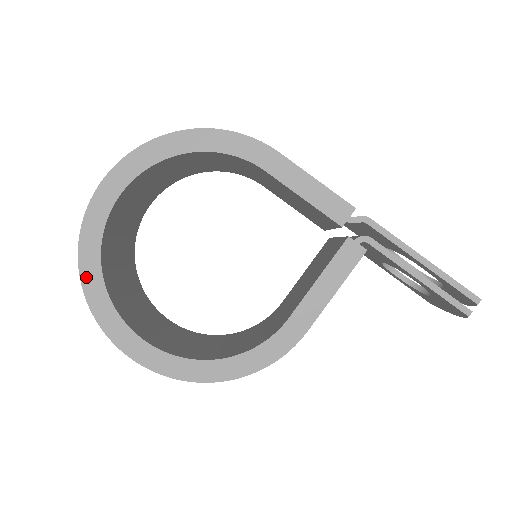
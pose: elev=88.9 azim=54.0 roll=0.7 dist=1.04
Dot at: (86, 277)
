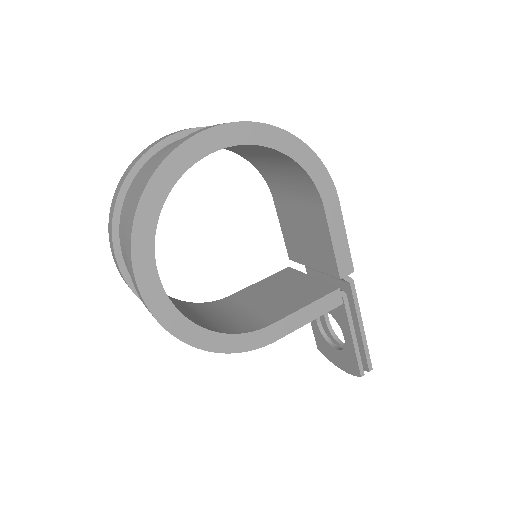
Dot at: (148, 197)
